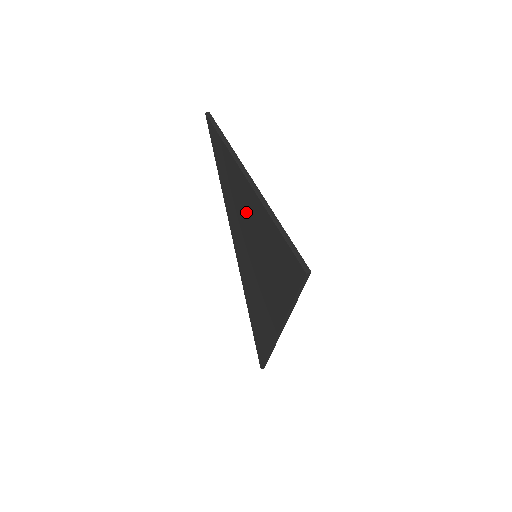
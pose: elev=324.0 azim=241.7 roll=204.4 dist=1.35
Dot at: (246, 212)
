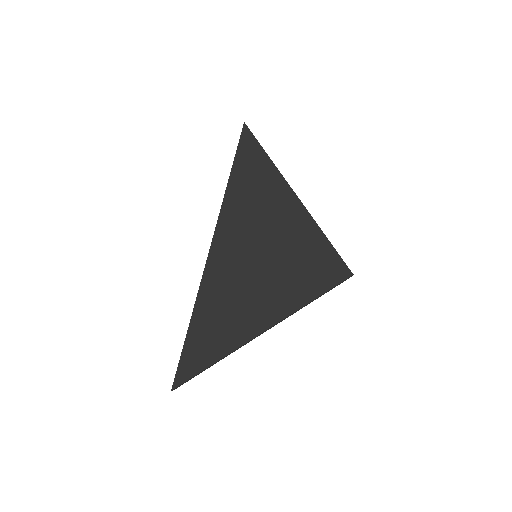
Dot at: (270, 214)
